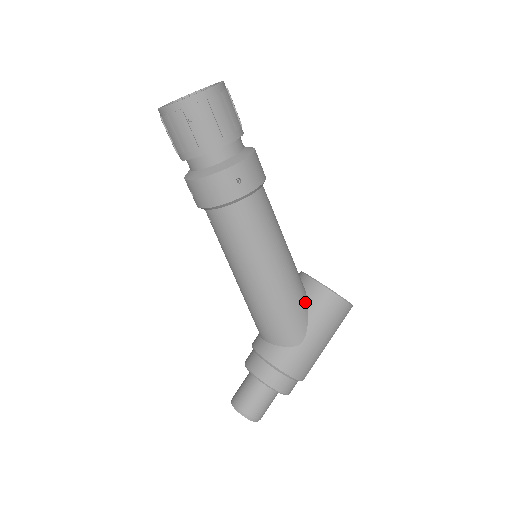
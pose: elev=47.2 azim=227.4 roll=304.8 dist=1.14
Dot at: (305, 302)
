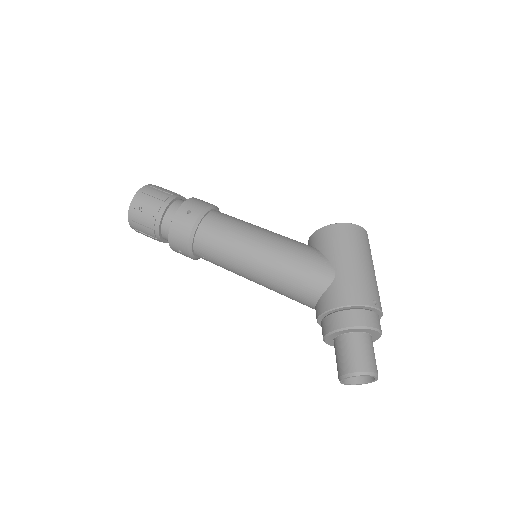
Dot at: (313, 249)
